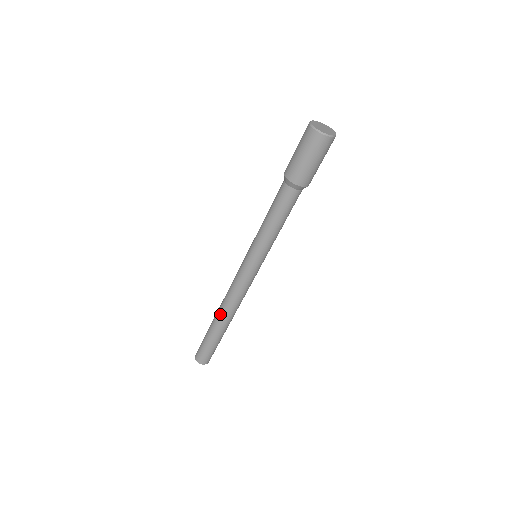
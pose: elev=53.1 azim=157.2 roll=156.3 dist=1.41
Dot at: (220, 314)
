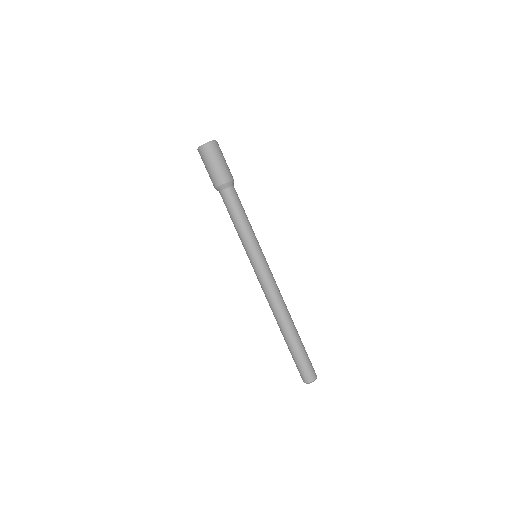
Dot at: (279, 322)
